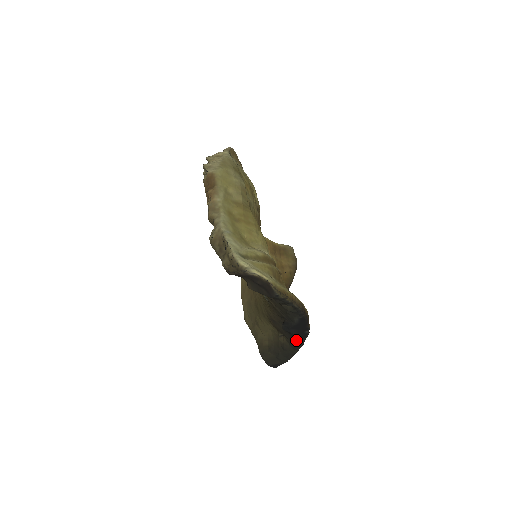
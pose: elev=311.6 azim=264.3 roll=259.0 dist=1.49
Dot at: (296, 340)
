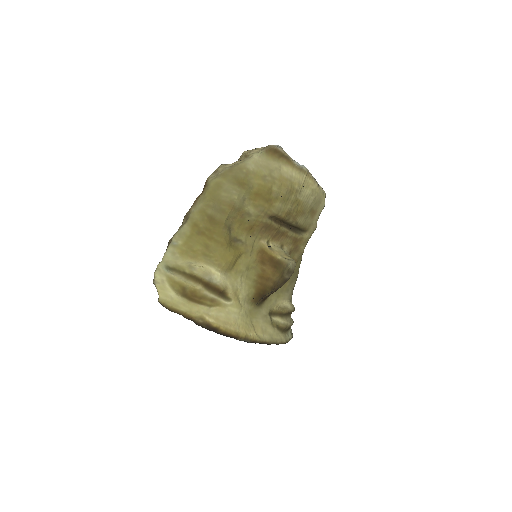
Dot at: occluded
